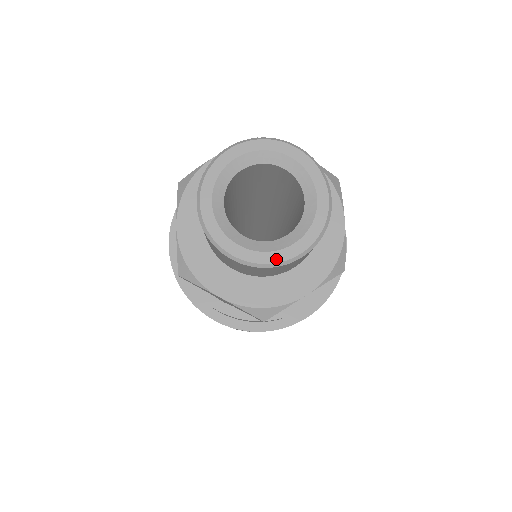
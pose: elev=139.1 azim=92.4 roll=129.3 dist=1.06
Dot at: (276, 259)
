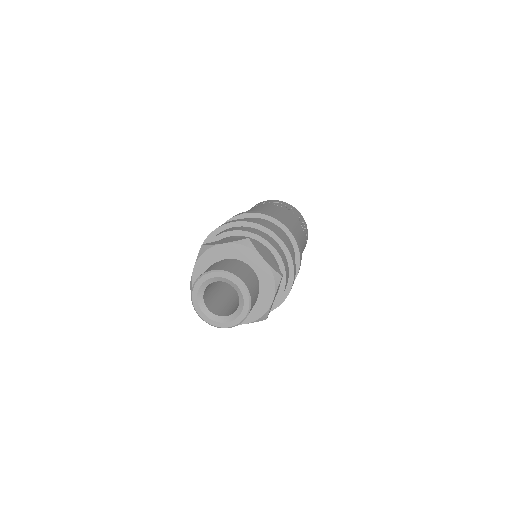
Dot at: (217, 325)
